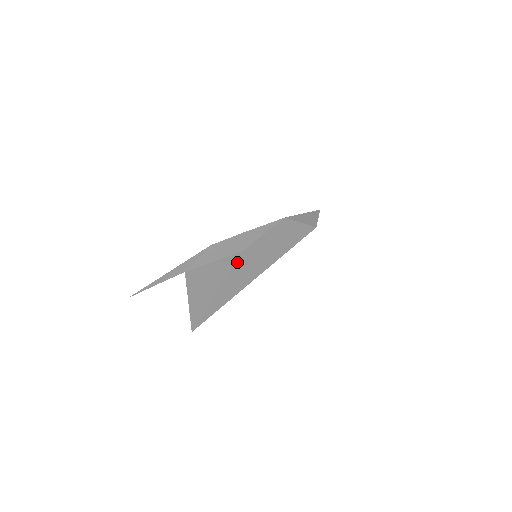
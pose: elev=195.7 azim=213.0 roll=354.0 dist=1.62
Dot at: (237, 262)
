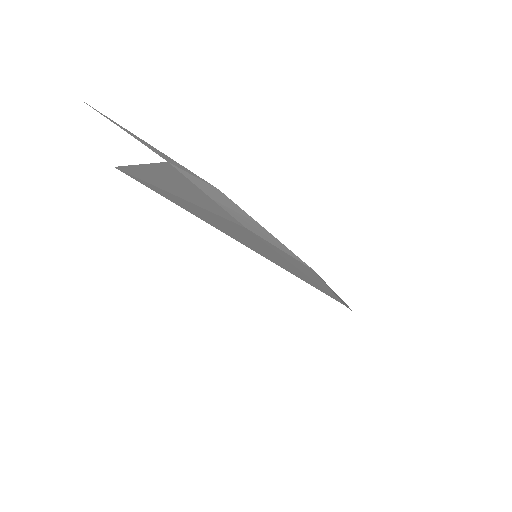
Dot at: (234, 223)
